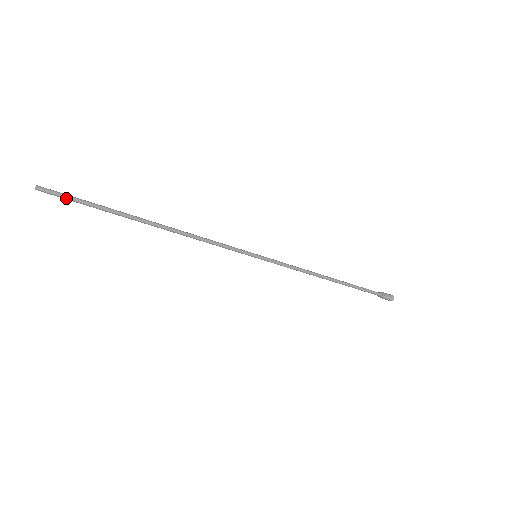
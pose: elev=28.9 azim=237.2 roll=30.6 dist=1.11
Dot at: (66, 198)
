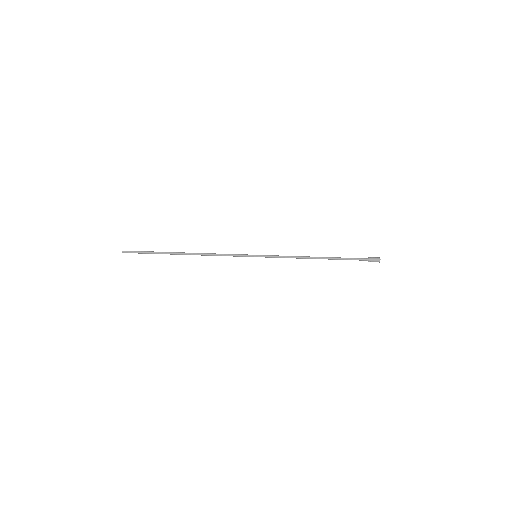
Dot at: (137, 252)
